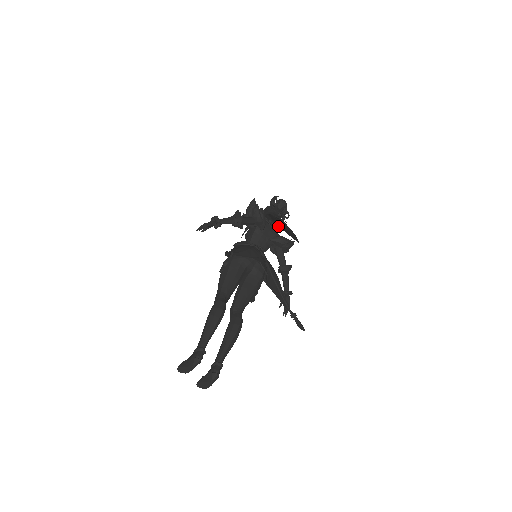
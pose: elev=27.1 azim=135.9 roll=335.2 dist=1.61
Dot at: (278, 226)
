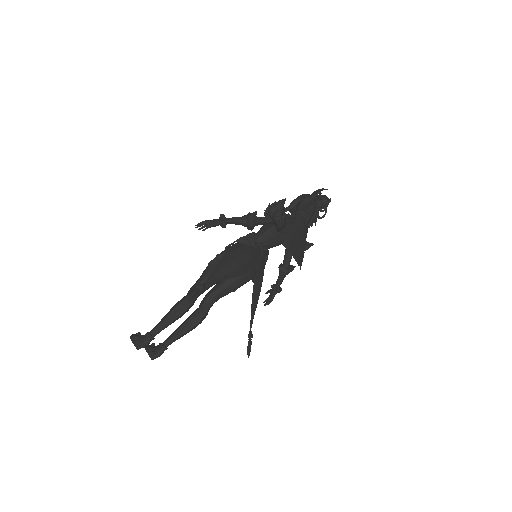
Dot at: occluded
